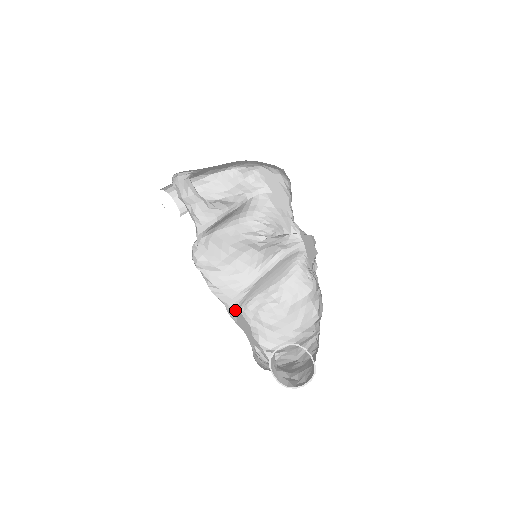
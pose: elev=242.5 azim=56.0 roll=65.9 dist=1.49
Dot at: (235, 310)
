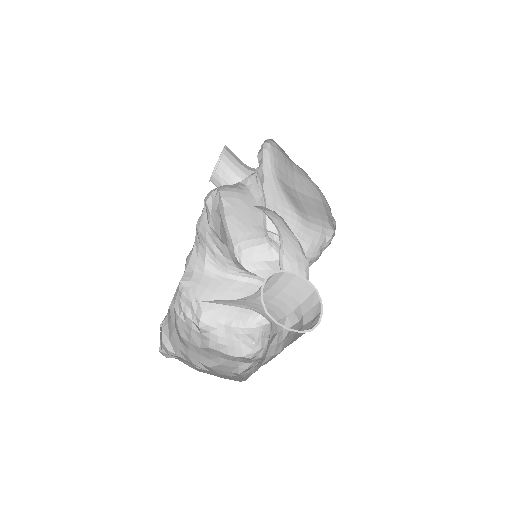
Dot at: (187, 269)
